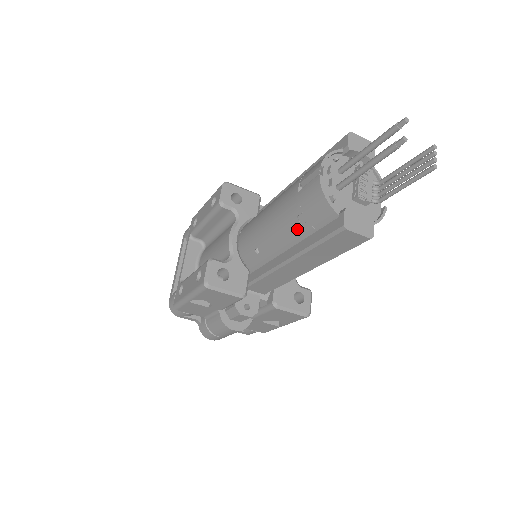
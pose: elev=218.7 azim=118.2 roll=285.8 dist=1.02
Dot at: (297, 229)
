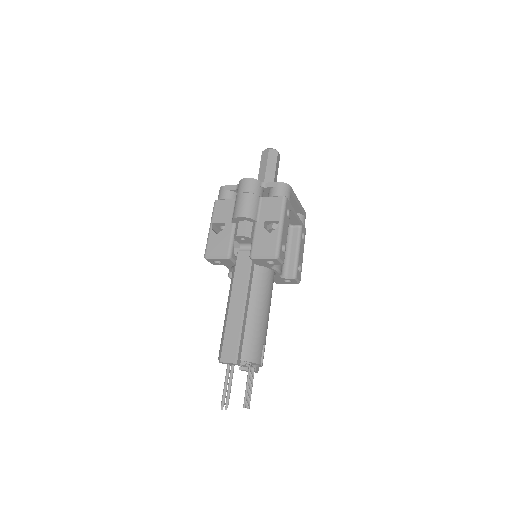
Dot at: occluded
